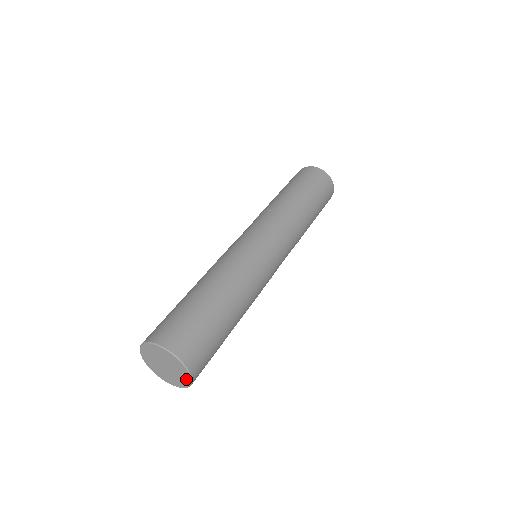
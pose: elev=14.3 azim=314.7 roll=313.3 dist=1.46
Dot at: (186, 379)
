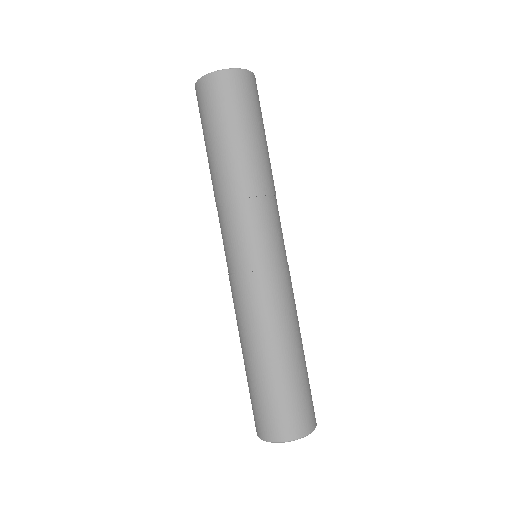
Dot at: occluded
